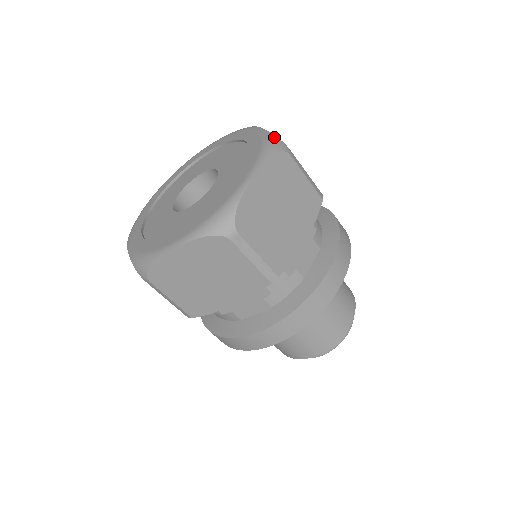
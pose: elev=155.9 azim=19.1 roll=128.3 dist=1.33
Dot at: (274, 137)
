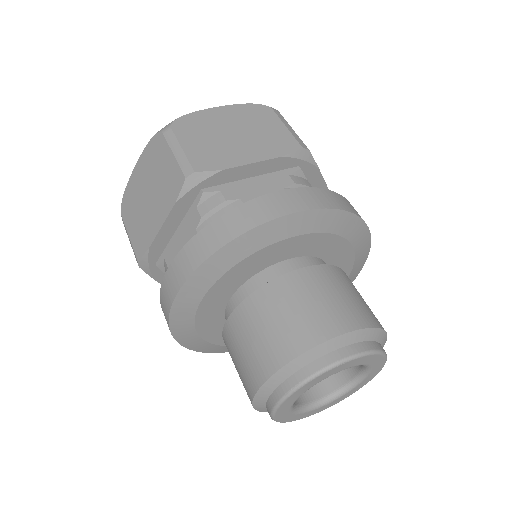
Dot at: occluded
